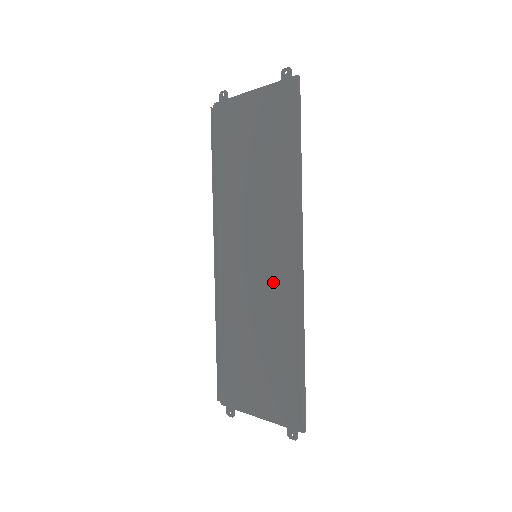
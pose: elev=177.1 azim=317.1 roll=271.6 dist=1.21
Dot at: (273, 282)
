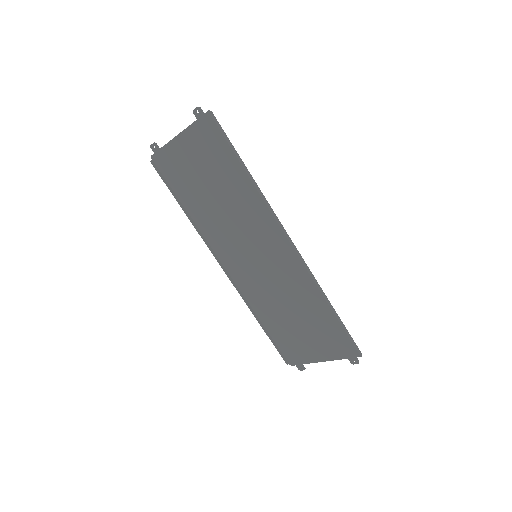
Dot at: (280, 269)
